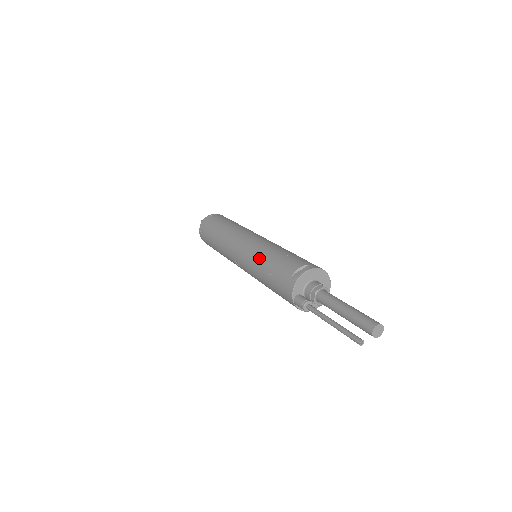
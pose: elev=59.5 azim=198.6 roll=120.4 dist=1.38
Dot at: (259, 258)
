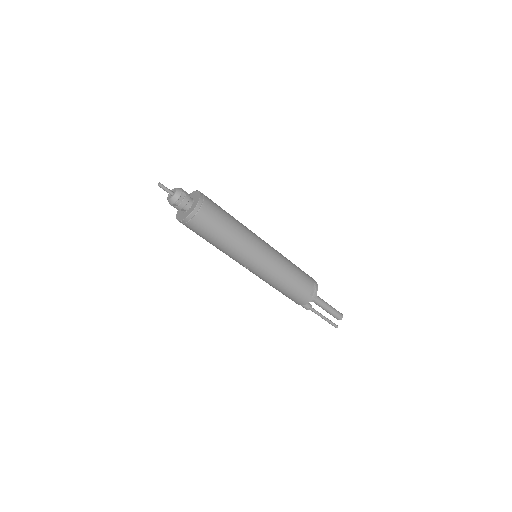
Dot at: (281, 278)
